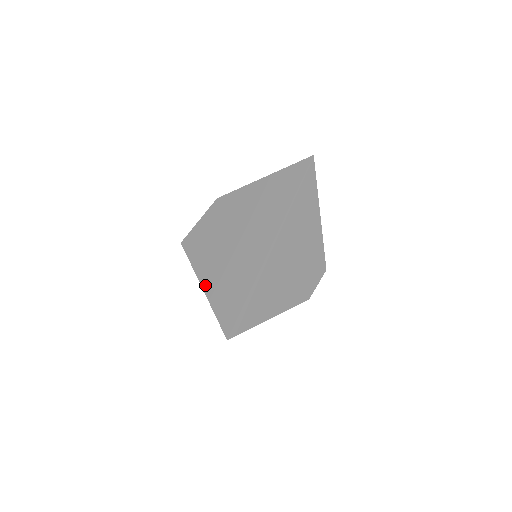
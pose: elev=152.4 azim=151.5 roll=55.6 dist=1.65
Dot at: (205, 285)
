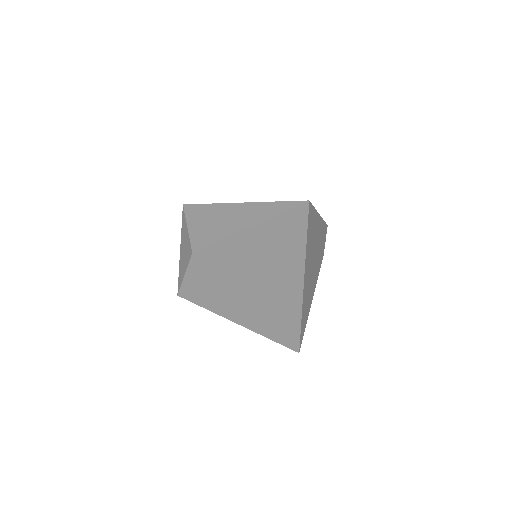
Dot at: (243, 324)
